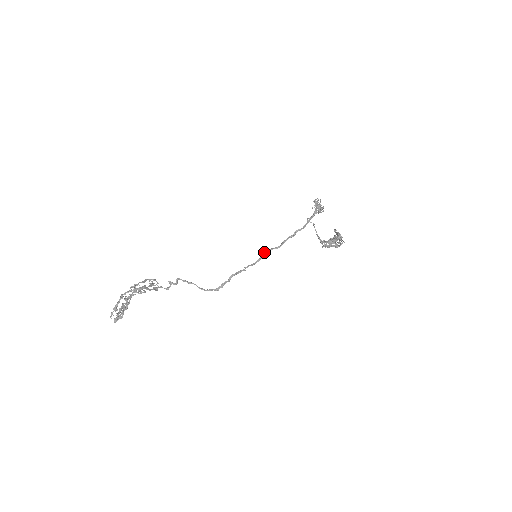
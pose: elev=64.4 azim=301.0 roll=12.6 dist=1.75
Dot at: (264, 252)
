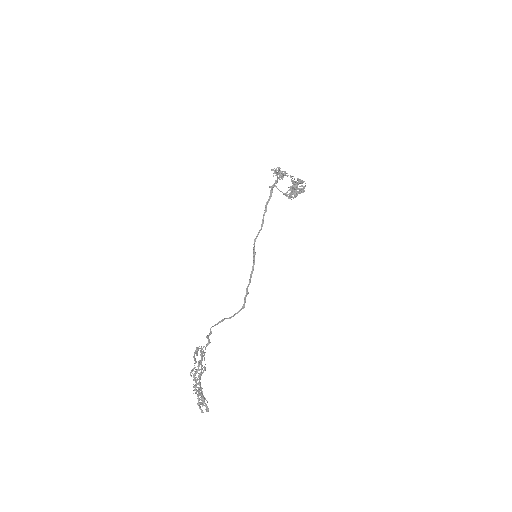
Dot at: (253, 244)
